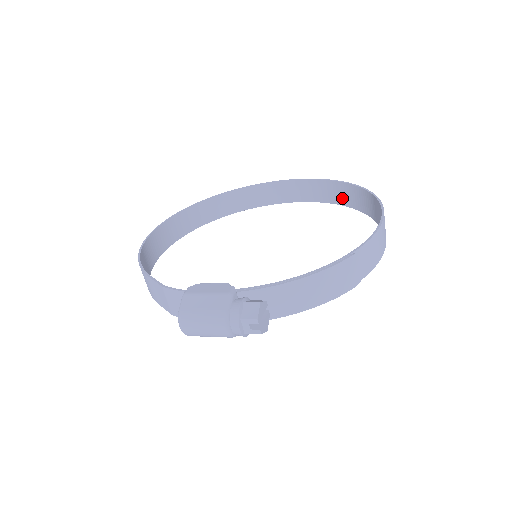
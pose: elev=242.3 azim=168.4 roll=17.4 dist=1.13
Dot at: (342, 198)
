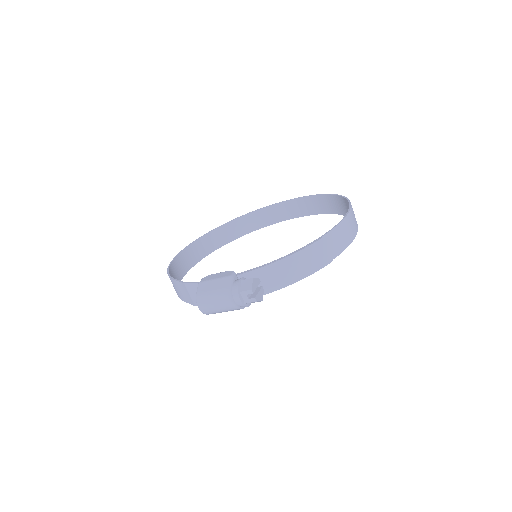
Dot at: (327, 208)
